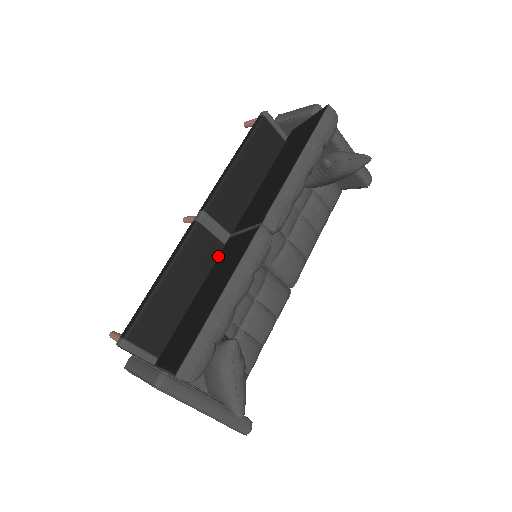
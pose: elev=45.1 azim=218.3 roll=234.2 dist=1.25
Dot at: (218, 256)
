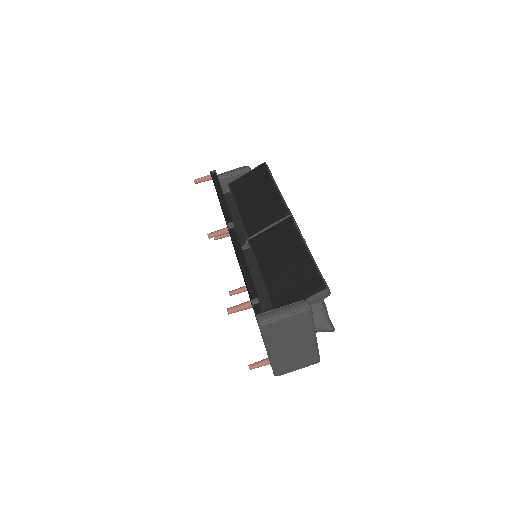
Dot at: (252, 250)
